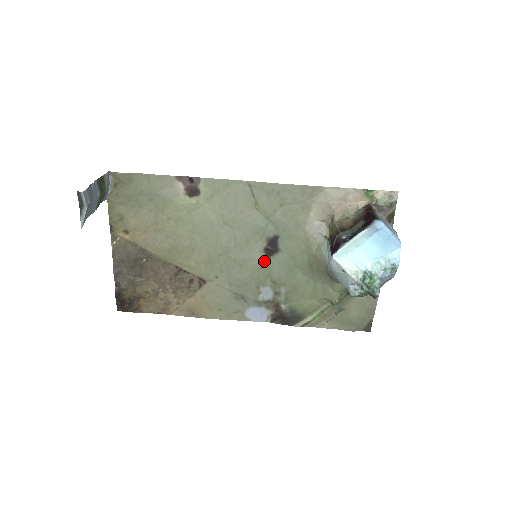
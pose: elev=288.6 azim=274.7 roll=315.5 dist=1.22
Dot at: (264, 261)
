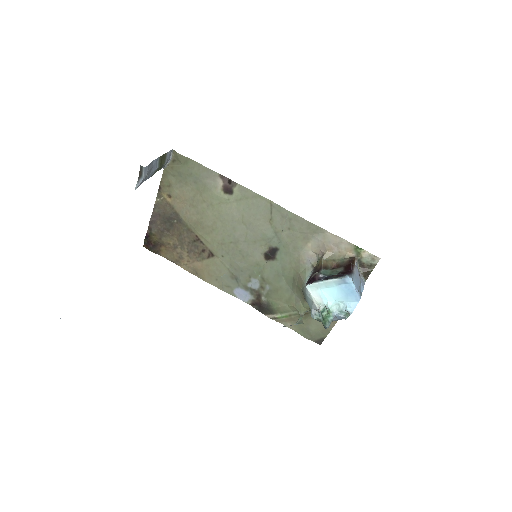
Dot at: (261, 261)
